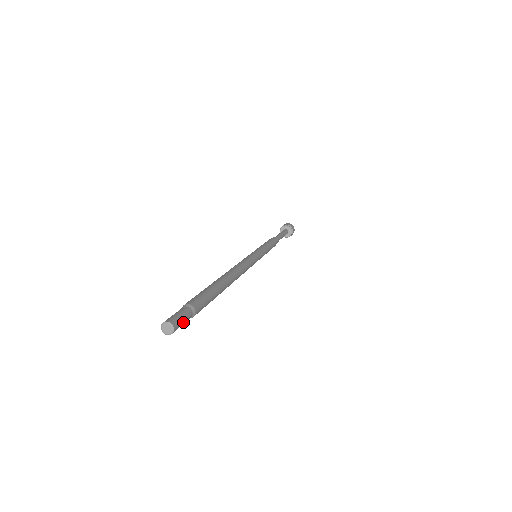
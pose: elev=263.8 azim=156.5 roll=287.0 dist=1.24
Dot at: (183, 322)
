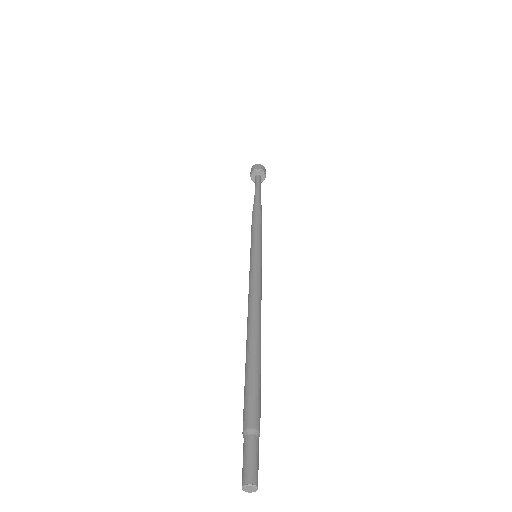
Dot at: (256, 465)
